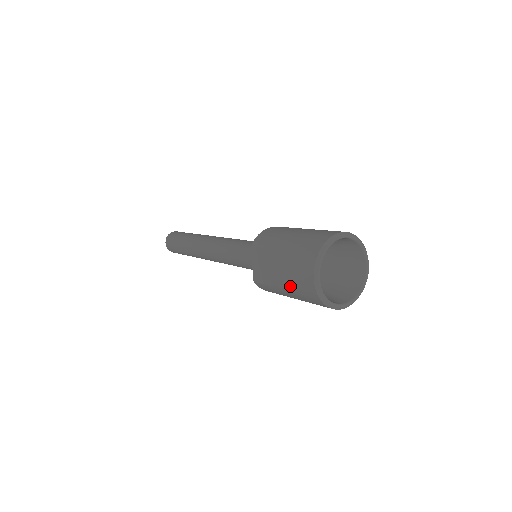
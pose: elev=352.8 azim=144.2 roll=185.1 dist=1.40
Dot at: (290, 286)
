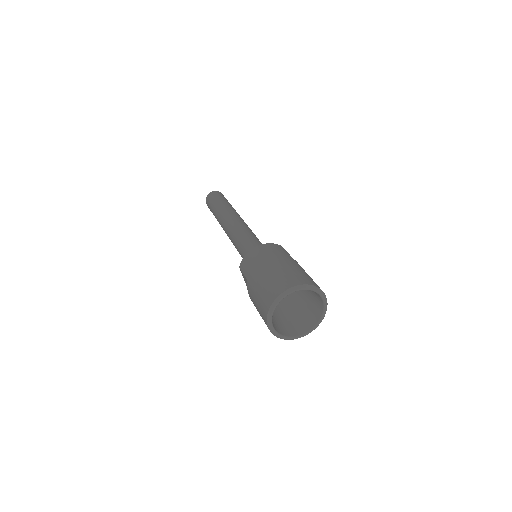
Dot at: occluded
